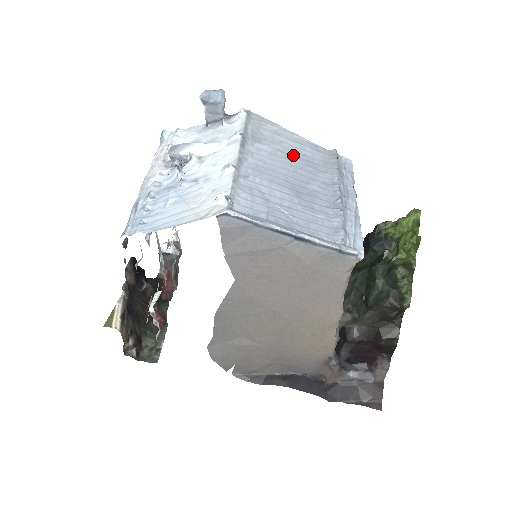
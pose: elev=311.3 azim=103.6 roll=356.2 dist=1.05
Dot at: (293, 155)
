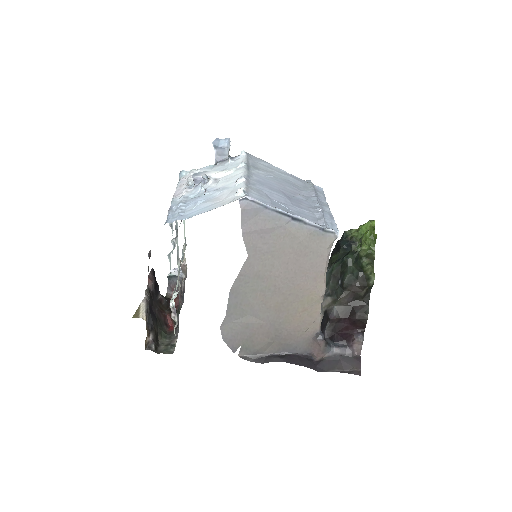
Dot at: (282, 179)
